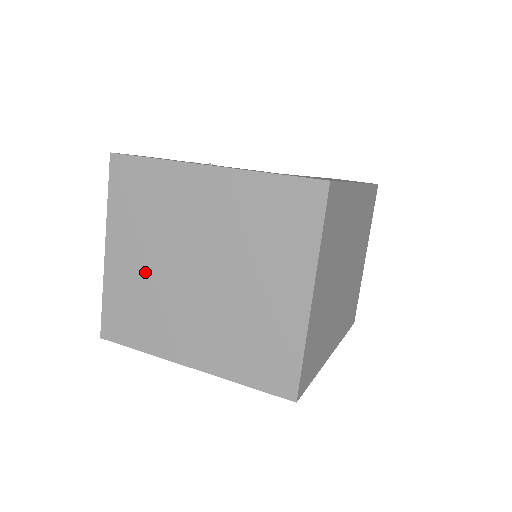
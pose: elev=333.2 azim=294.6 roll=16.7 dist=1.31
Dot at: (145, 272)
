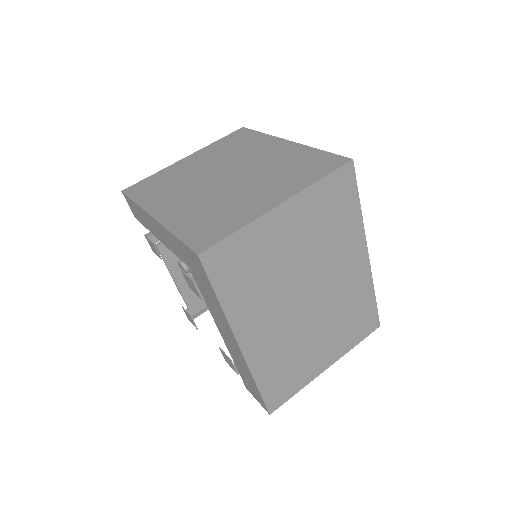
Dot at: (193, 170)
